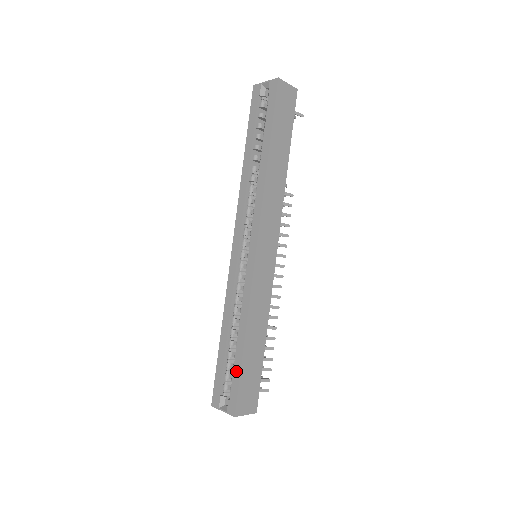
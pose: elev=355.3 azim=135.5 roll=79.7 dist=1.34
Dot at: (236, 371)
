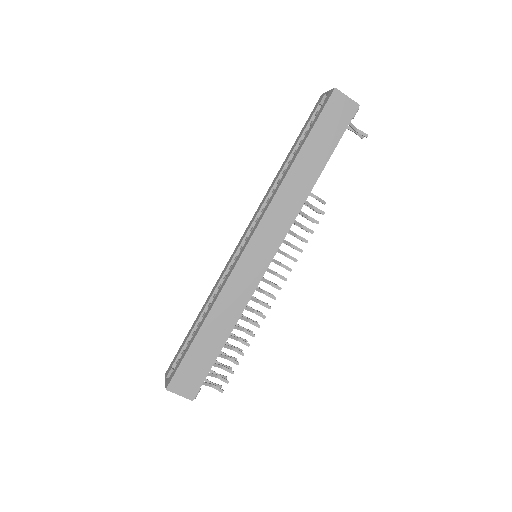
Dot at: (186, 350)
